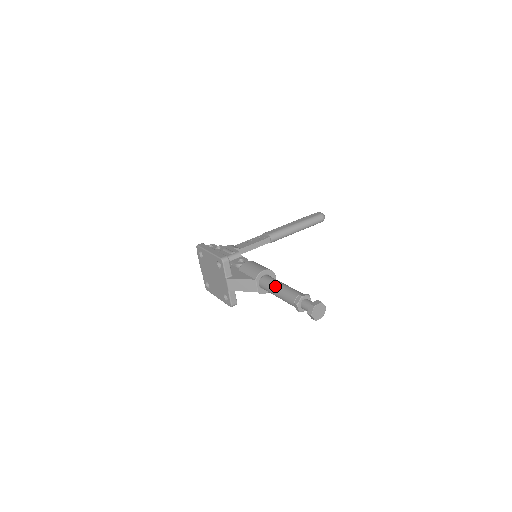
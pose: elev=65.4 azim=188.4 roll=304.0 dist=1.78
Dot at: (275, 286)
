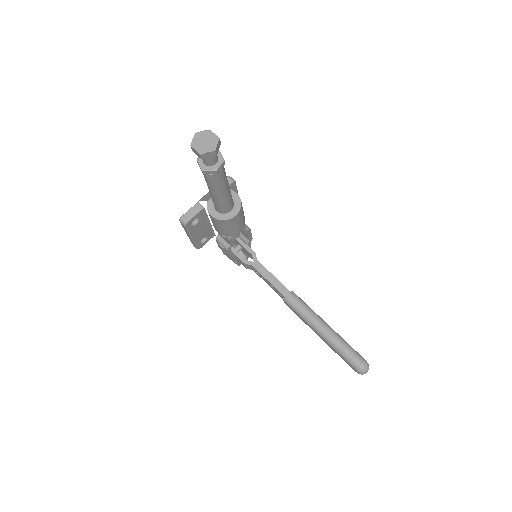
Dot at: occluded
